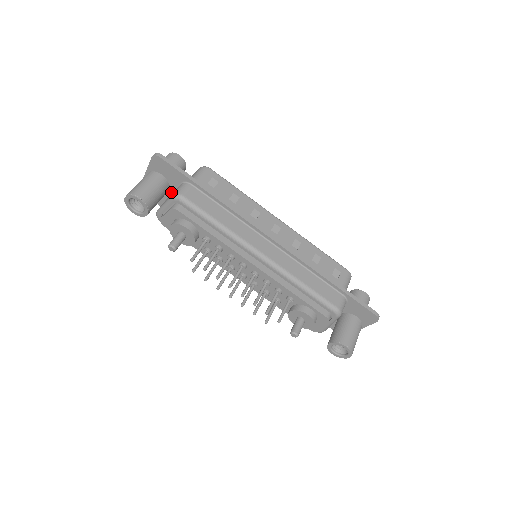
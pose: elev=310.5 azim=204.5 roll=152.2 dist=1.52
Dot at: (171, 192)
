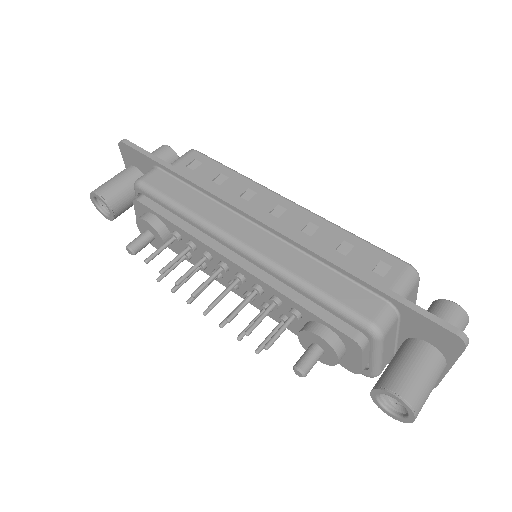
Dot at: occluded
